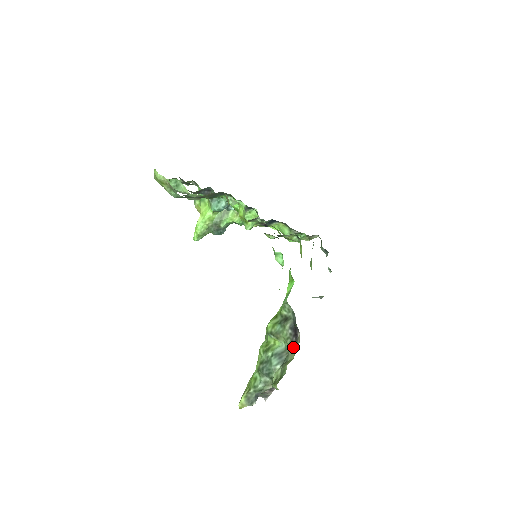
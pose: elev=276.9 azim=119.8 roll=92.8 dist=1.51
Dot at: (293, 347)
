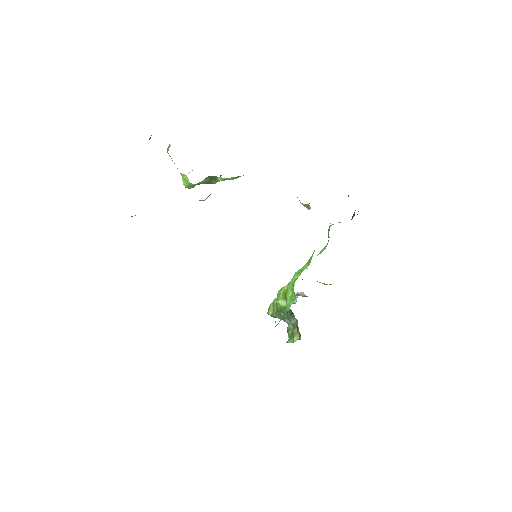
Dot at: (299, 332)
